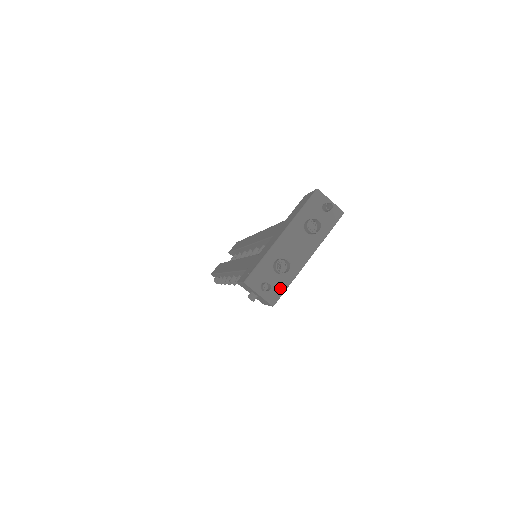
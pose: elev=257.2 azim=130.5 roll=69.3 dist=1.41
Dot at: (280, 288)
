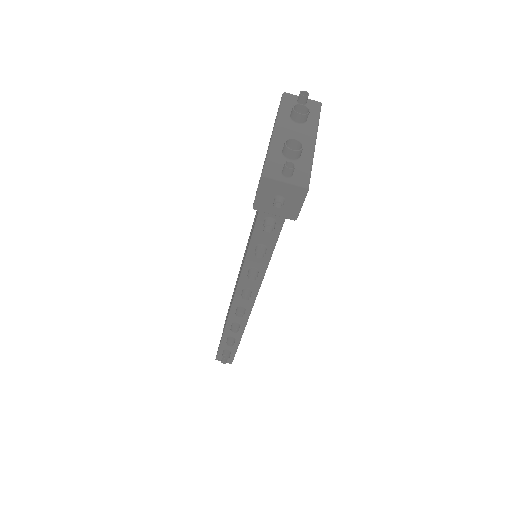
Dot at: (304, 171)
